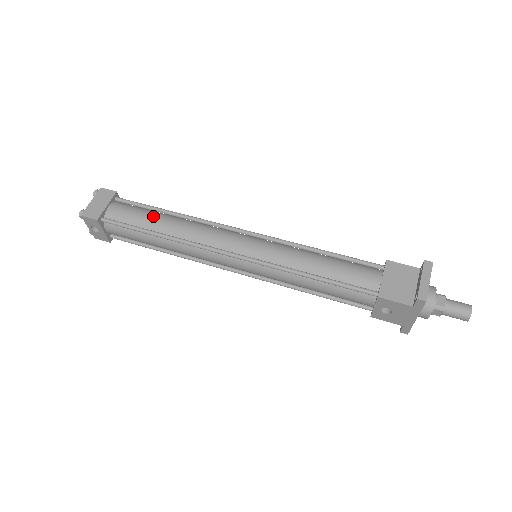
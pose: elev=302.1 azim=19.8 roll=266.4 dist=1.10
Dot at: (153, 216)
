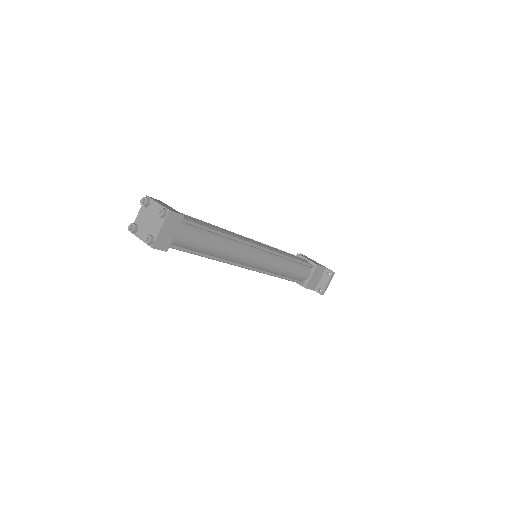
Dot at: (210, 241)
